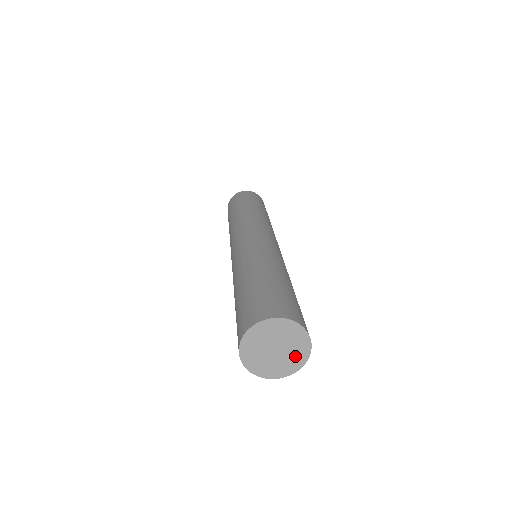
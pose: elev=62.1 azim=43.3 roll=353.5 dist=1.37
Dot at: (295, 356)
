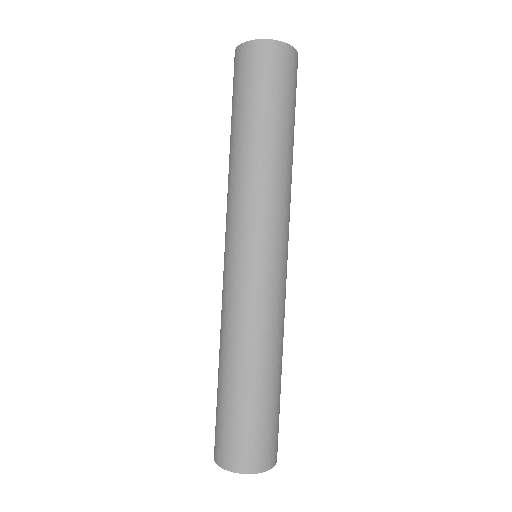
Dot at: occluded
